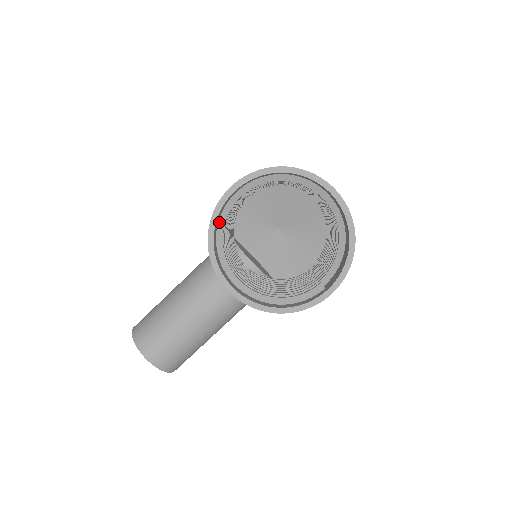
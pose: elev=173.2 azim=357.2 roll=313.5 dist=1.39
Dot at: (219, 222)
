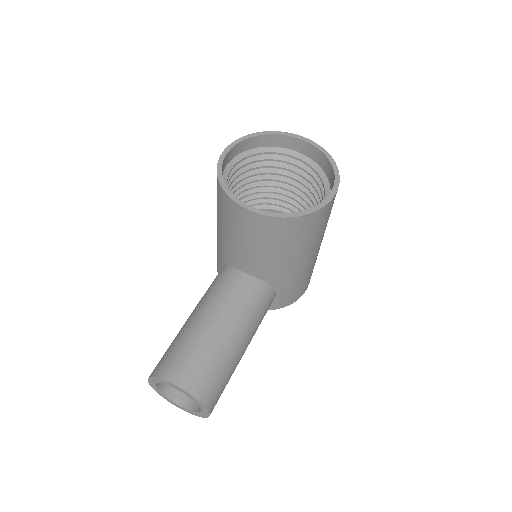
Dot at: occluded
